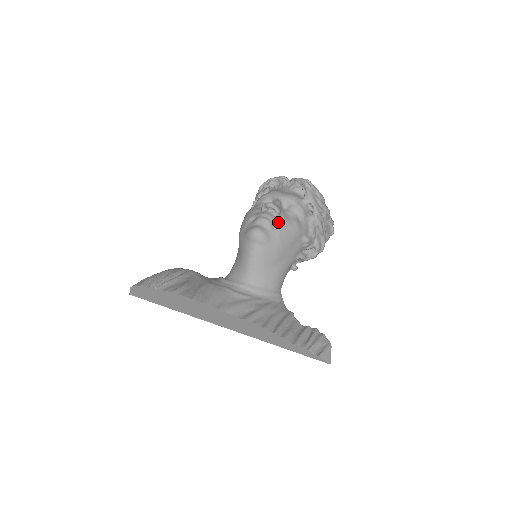
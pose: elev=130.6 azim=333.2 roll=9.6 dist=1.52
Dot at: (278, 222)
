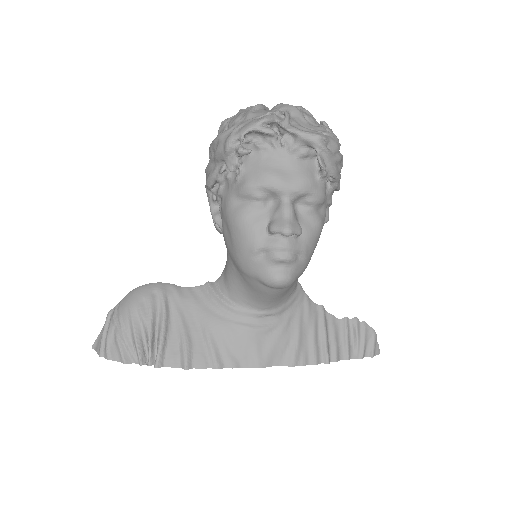
Dot at: (302, 247)
